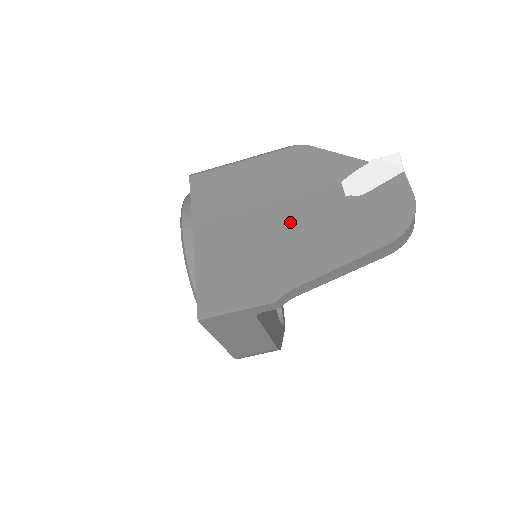
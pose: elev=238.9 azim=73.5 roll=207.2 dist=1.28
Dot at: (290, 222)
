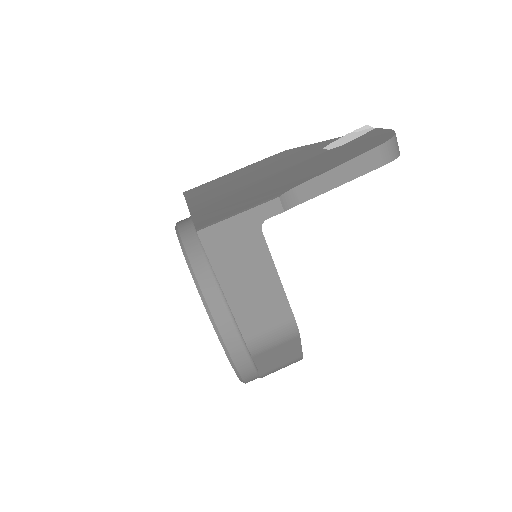
Dot at: (282, 172)
